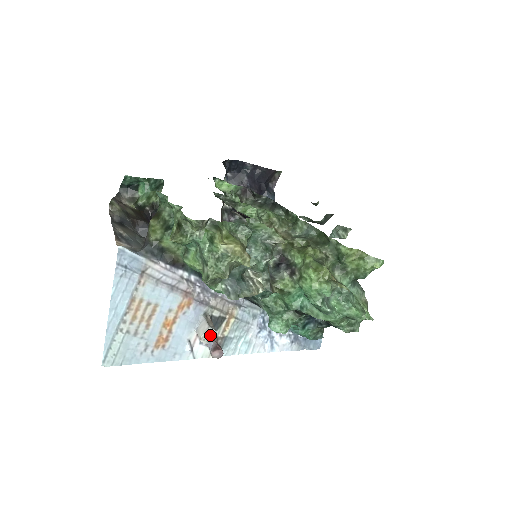
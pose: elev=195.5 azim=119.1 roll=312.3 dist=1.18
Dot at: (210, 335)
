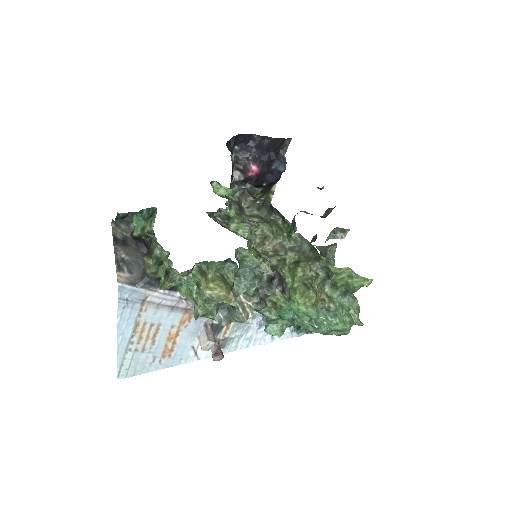
Dot at: (209, 346)
